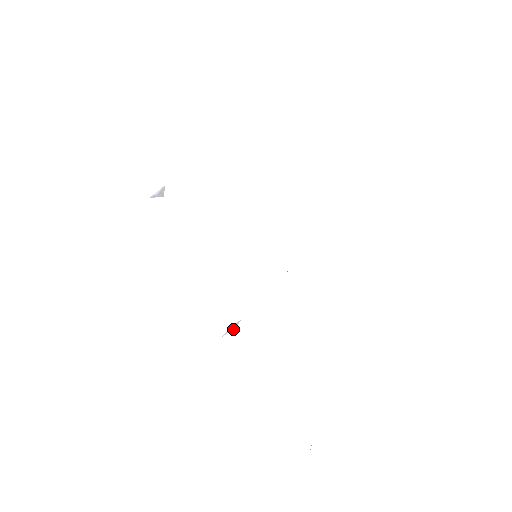
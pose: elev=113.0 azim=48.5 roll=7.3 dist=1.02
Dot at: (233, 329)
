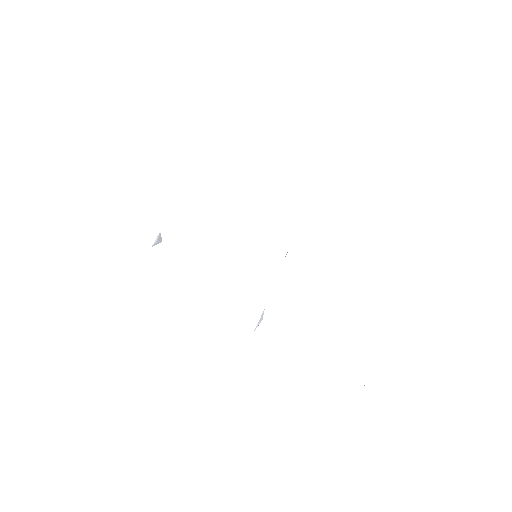
Dot at: occluded
